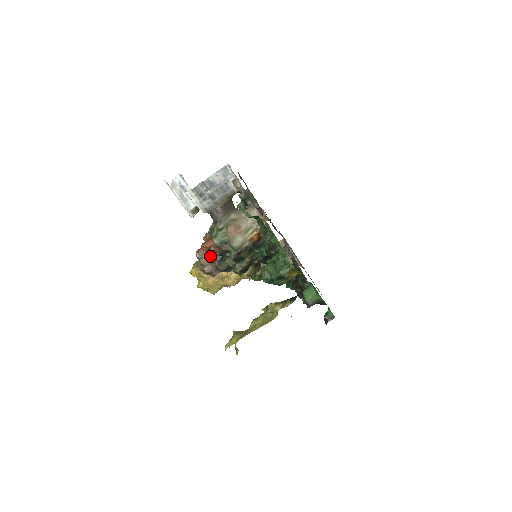
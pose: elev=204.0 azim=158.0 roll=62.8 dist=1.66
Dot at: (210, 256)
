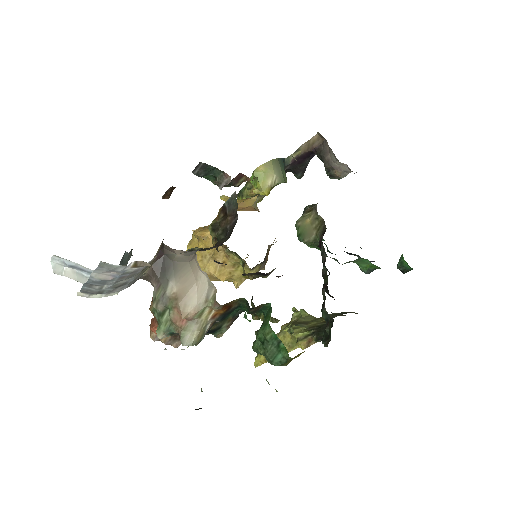
Dot at: occluded
